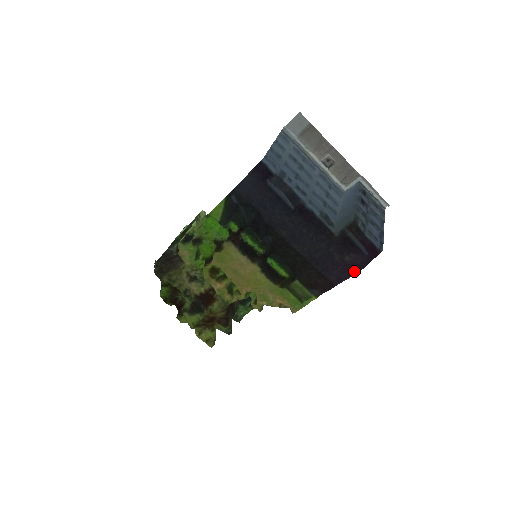
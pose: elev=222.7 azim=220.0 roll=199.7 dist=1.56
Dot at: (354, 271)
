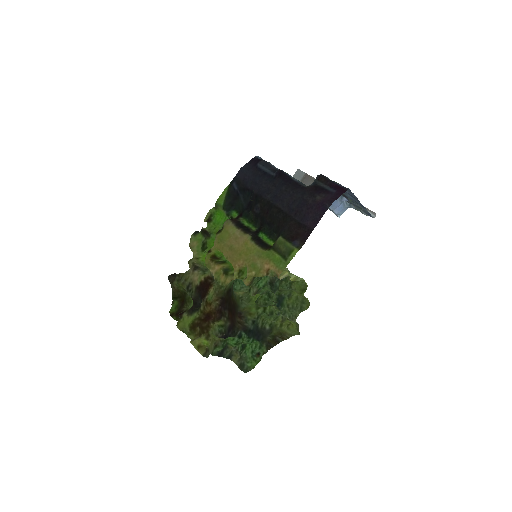
Dot at: (326, 208)
